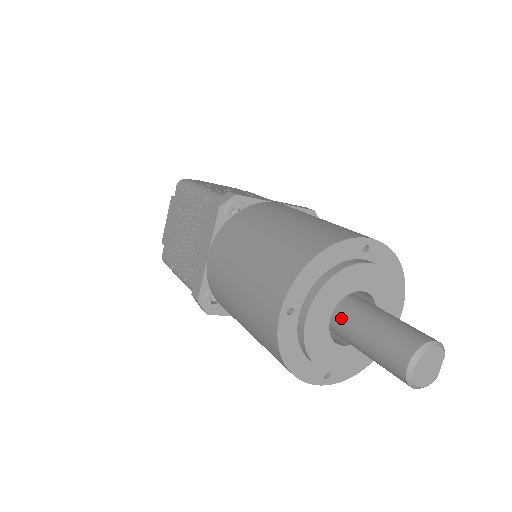
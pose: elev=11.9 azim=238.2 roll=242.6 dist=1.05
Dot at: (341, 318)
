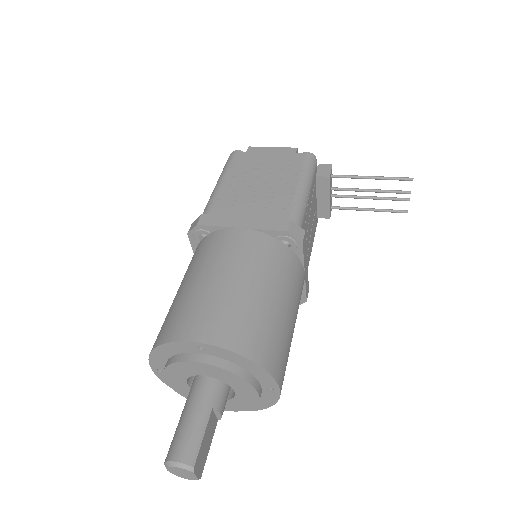
Dot at: occluded
